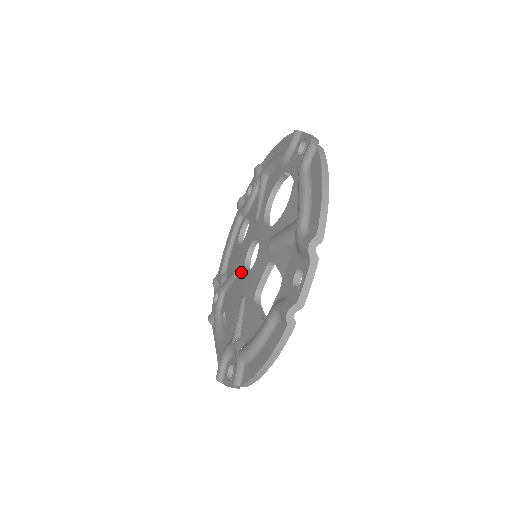
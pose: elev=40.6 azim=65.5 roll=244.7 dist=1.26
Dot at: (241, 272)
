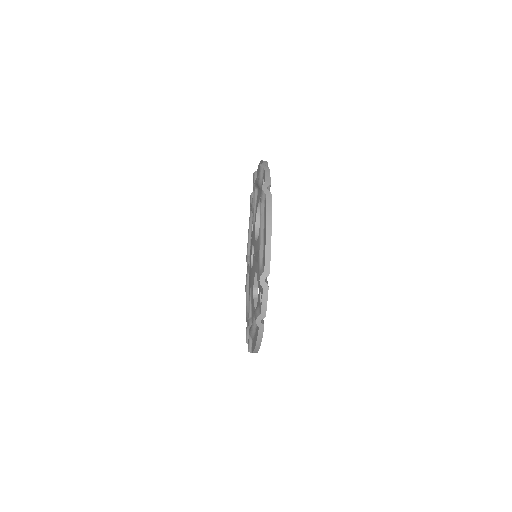
Dot at: occluded
